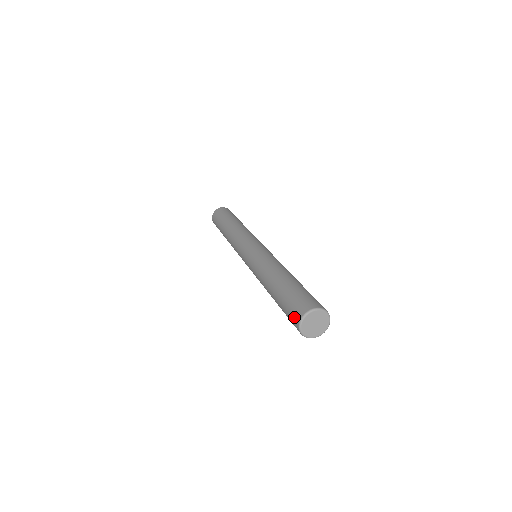
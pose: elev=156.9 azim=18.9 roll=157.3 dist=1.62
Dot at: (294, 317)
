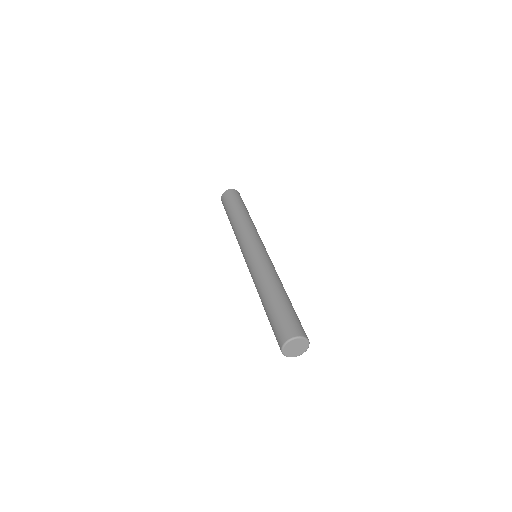
Dot at: occluded
